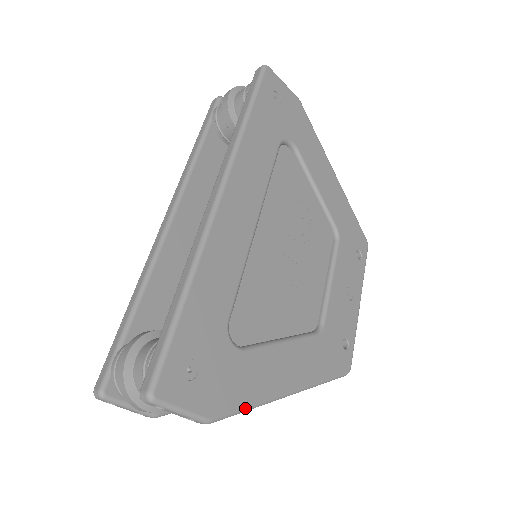
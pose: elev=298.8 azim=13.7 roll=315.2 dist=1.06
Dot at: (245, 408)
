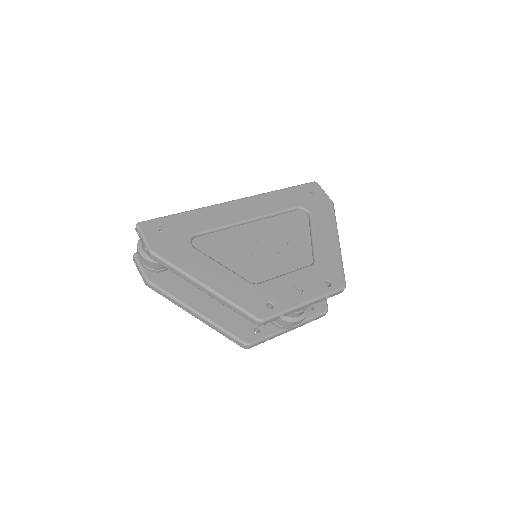
Dot at: (172, 264)
